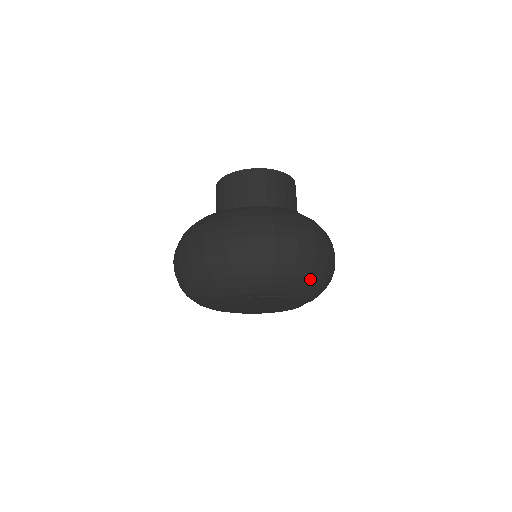
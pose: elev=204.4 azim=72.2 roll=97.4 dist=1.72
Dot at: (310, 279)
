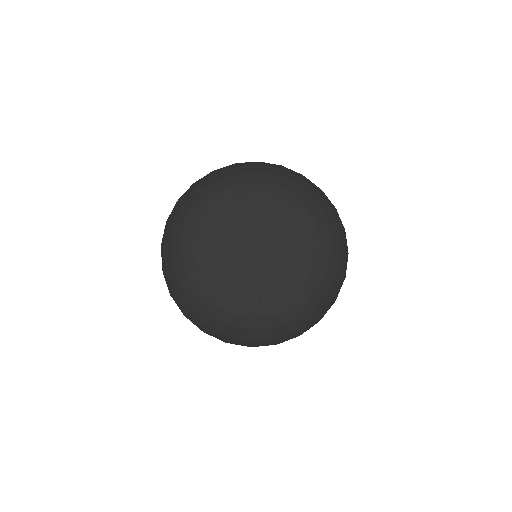
Dot at: (331, 212)
